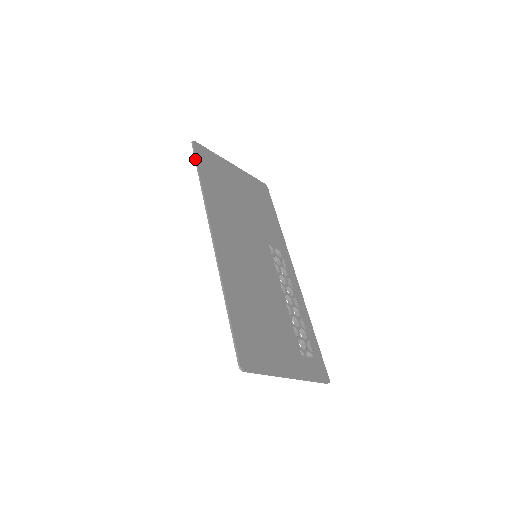
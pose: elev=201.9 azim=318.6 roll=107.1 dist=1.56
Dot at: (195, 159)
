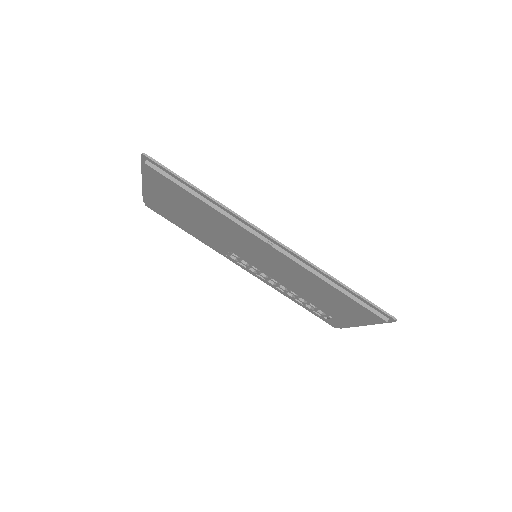
Dot at: (172, 172)
